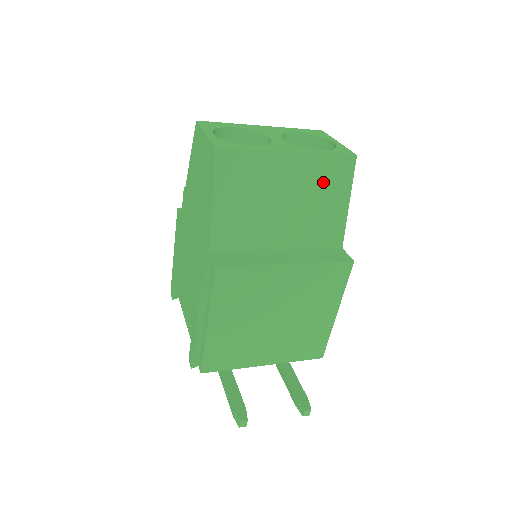
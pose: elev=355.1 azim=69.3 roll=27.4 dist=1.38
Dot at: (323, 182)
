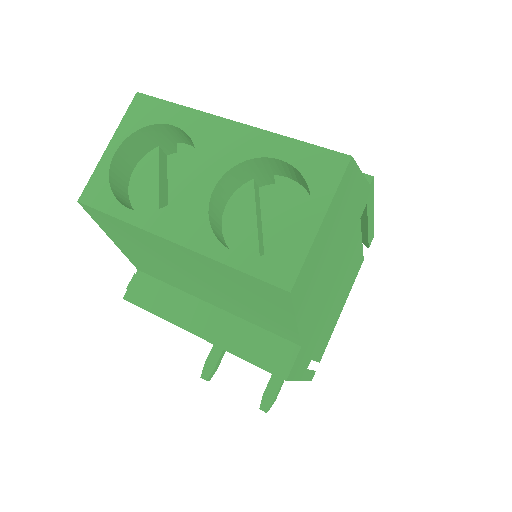
Dot at: (242, 288)
